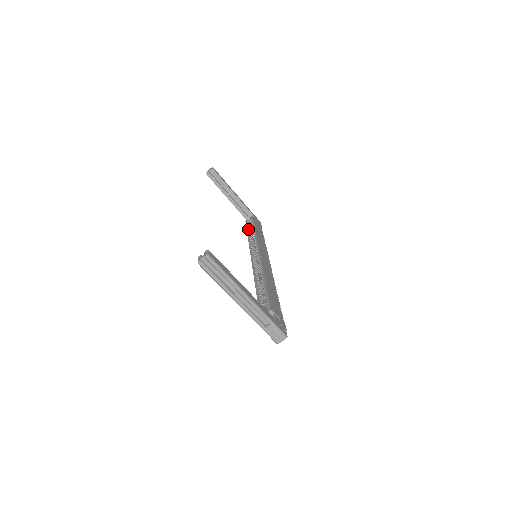
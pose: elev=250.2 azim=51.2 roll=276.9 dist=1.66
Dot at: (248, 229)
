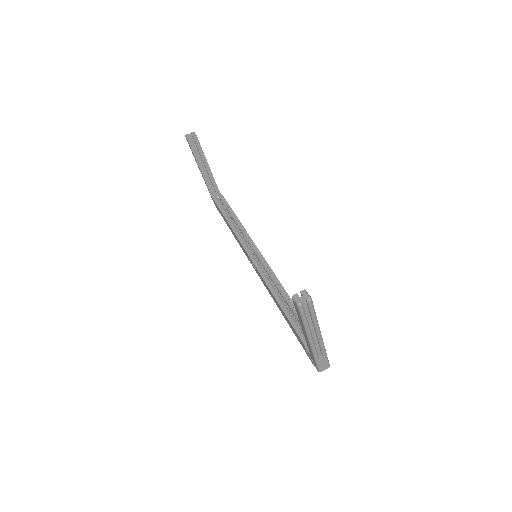
Dot at: (224, 212)
